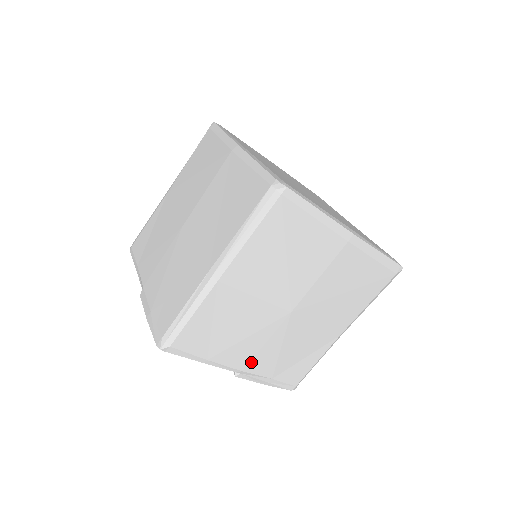
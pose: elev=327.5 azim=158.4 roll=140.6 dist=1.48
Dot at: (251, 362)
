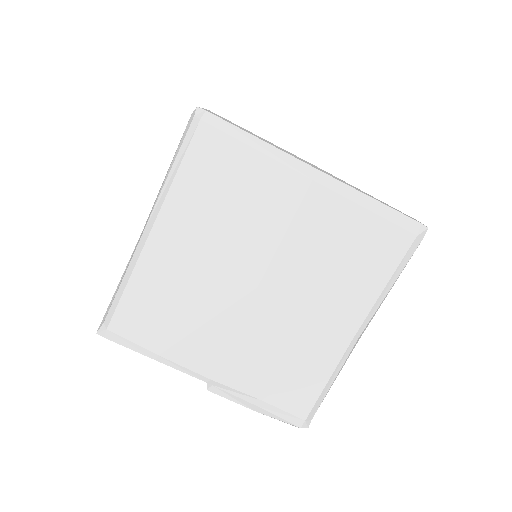
Dot at: (221, 366)
